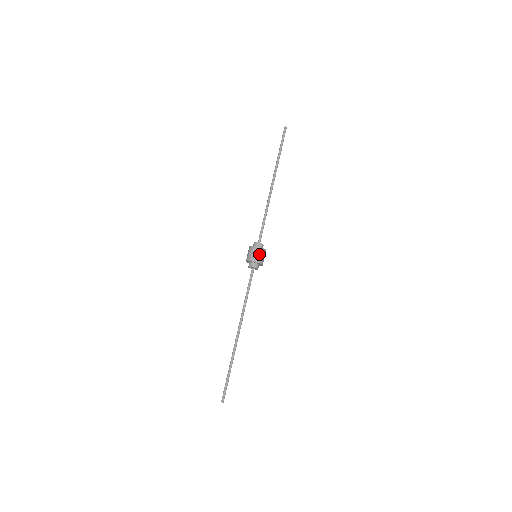
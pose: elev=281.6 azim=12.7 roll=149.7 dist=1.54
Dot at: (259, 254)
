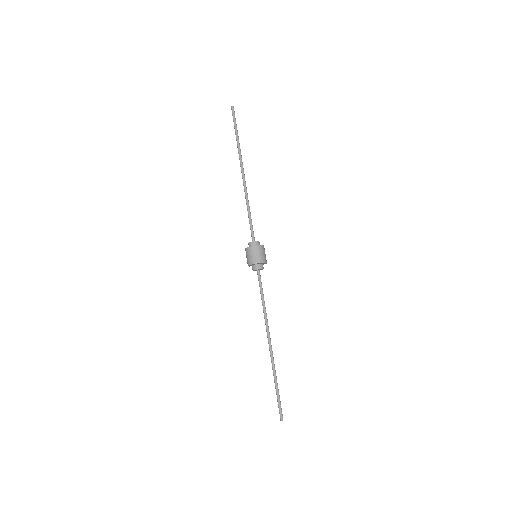
Dot at: (257, 253)
